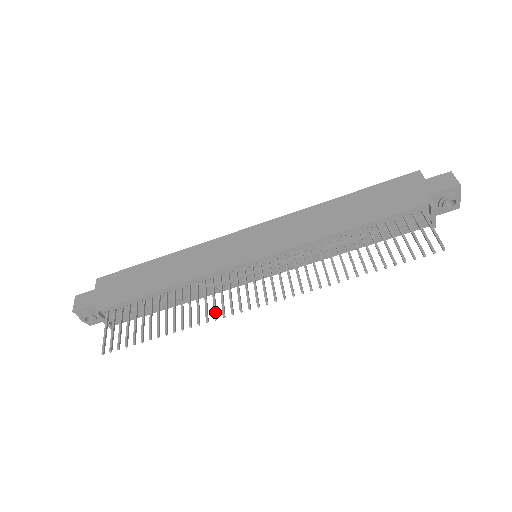
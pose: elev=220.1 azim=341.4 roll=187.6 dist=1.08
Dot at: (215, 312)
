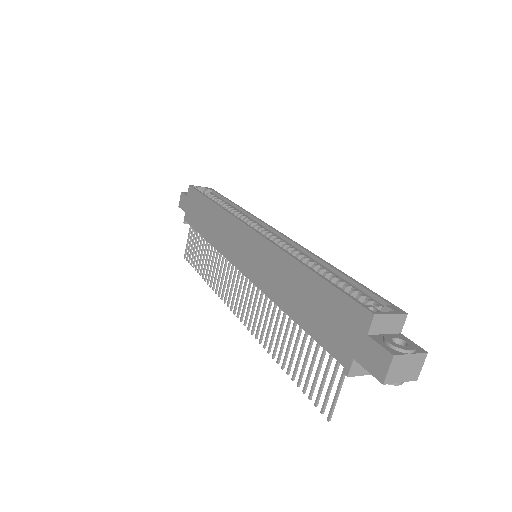
Dot at: (219, 290)
